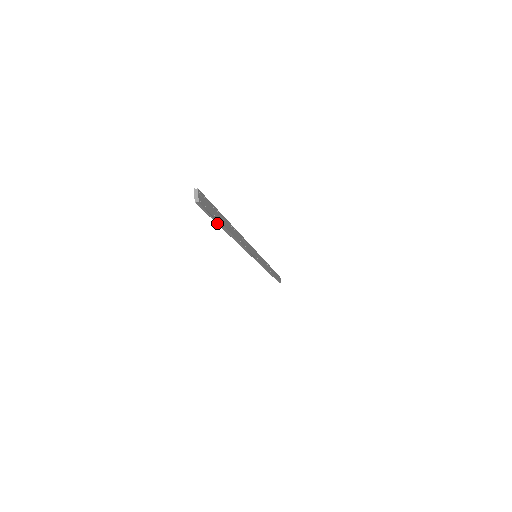
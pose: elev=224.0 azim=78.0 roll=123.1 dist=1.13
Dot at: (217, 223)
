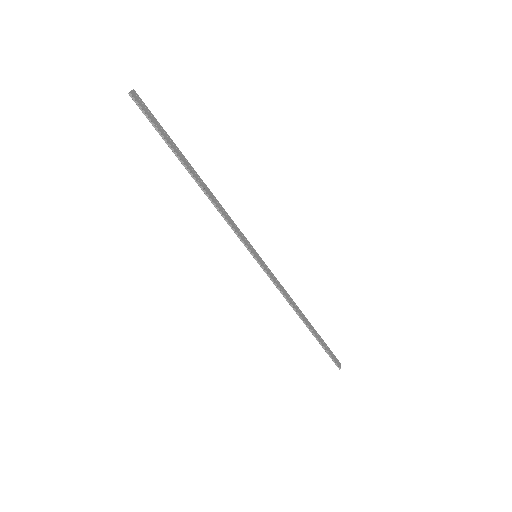
Dot at: (164, 140)
